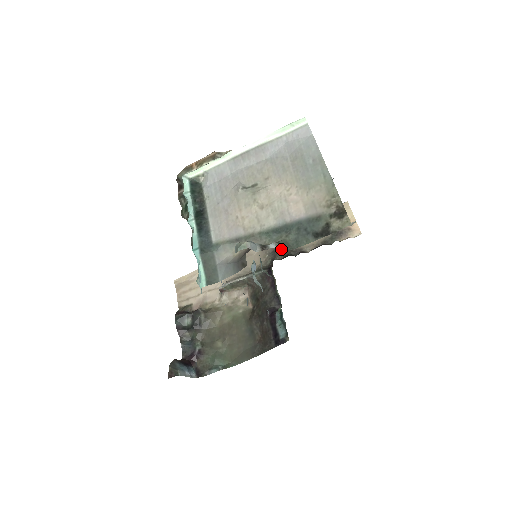
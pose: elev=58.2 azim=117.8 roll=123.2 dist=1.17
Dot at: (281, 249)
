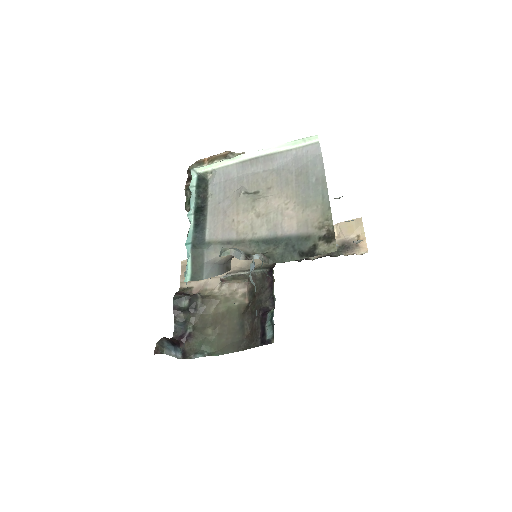
Dot at: (265, 261)
